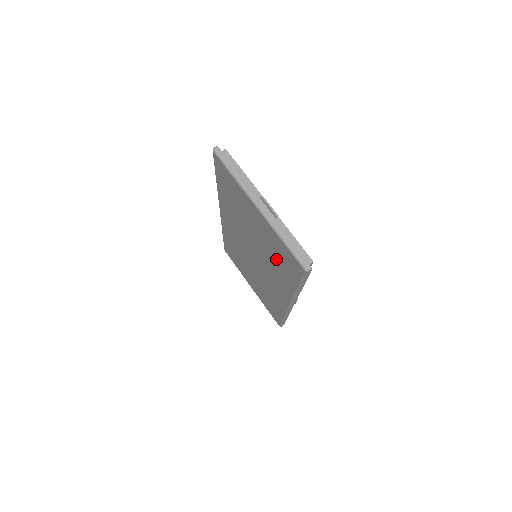
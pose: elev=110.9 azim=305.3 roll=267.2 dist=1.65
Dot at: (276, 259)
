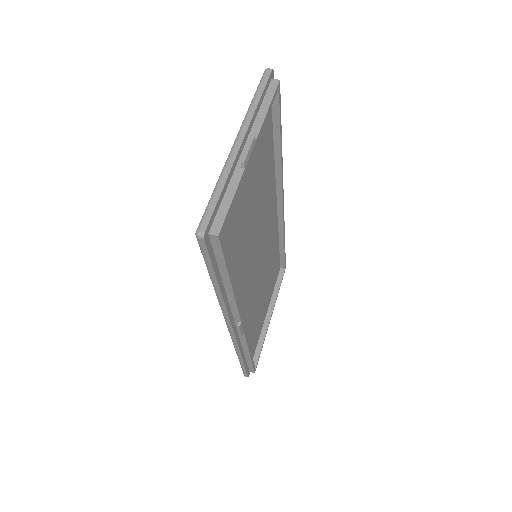
Dot at: occluded
